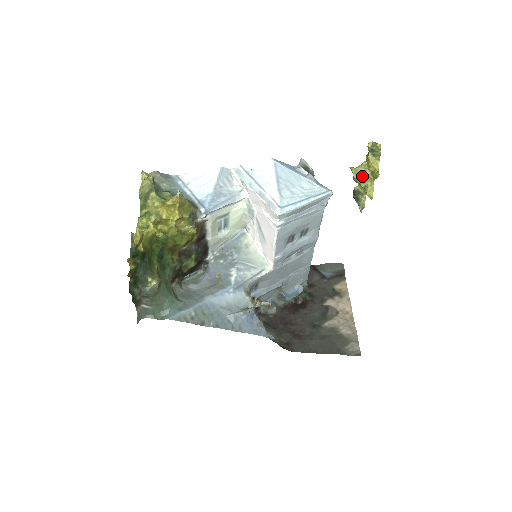
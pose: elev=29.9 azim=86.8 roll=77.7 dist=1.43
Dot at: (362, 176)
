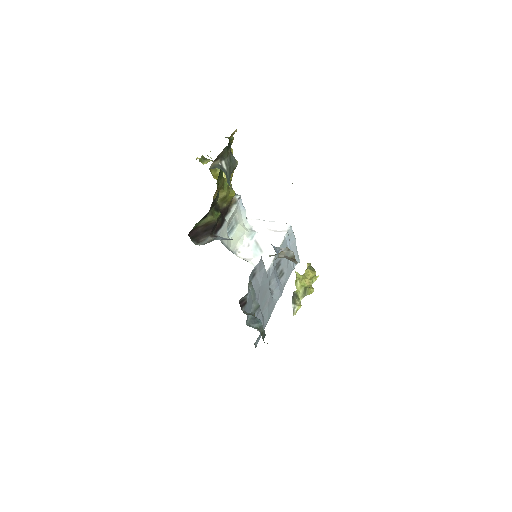
Dot at: (303, 280)
